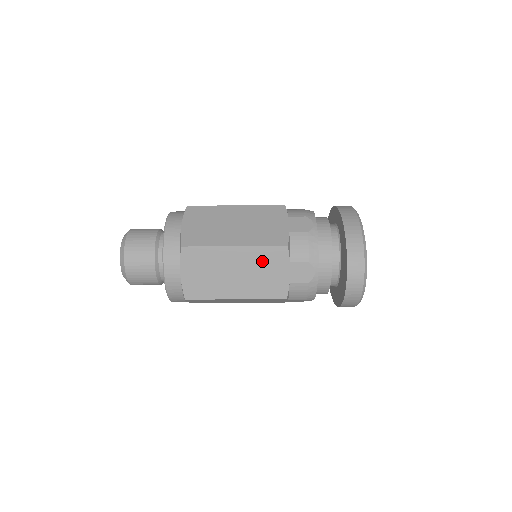
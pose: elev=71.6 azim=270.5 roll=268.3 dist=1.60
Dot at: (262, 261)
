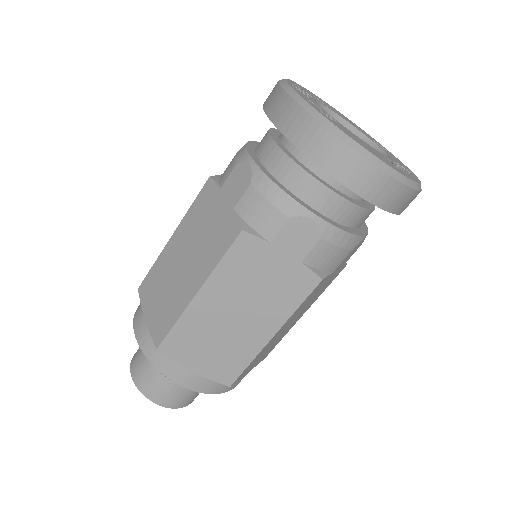
Dot at: (241, 276)
